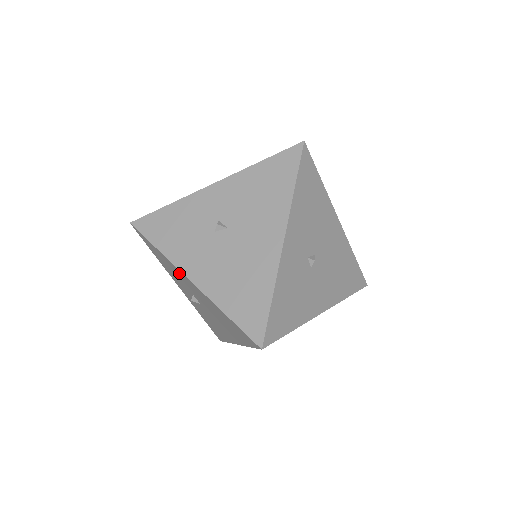
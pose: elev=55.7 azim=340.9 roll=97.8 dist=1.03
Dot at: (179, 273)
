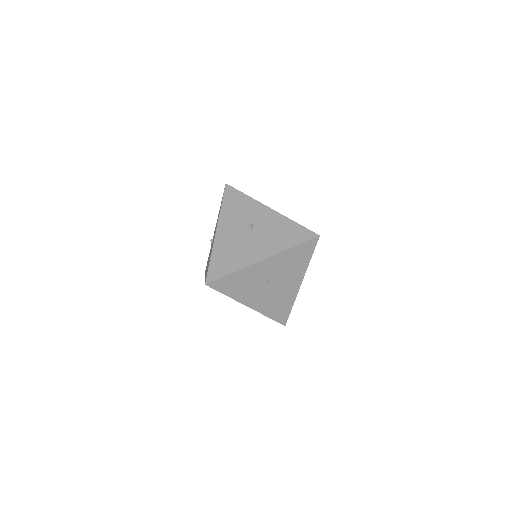
Dot at: occluded
